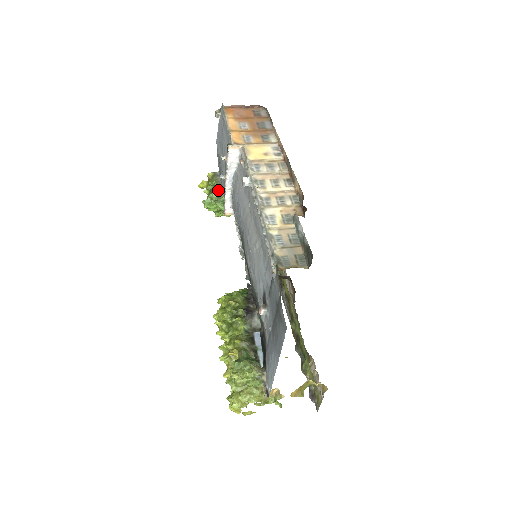
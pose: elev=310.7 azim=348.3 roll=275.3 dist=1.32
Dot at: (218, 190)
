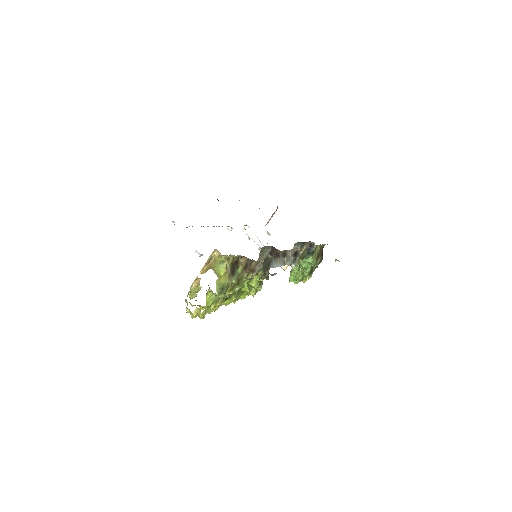
Dot at: occluded
